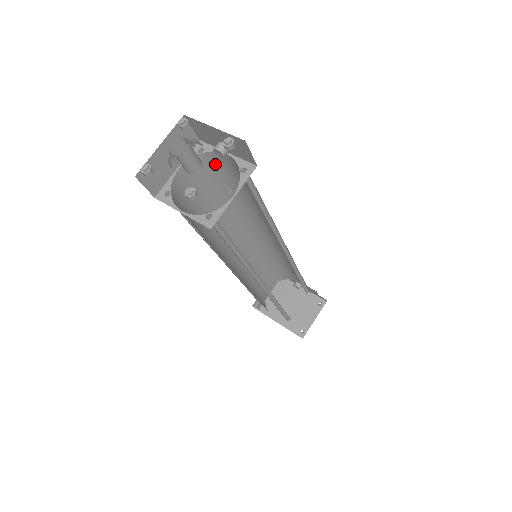
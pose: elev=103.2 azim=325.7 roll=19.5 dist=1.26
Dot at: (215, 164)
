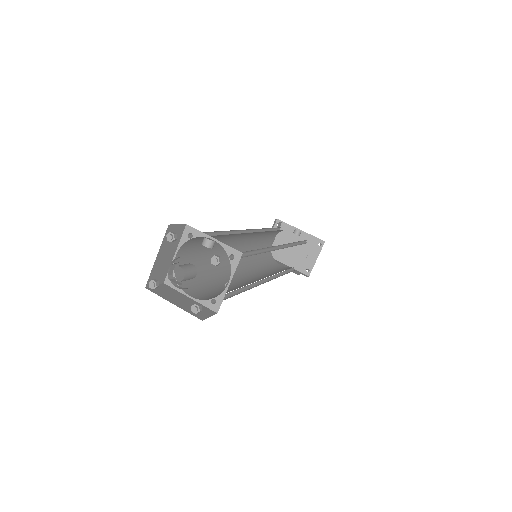
Dot at: occluded
